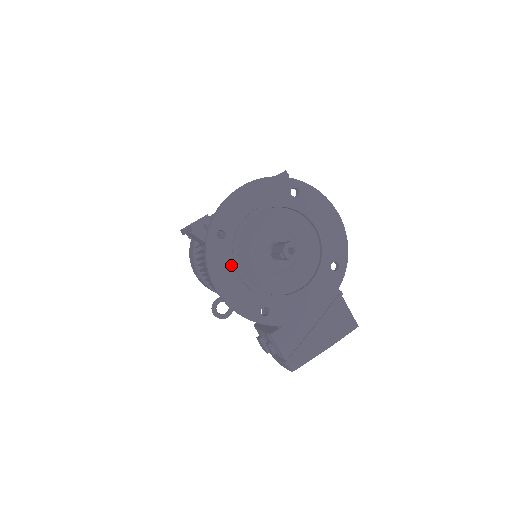
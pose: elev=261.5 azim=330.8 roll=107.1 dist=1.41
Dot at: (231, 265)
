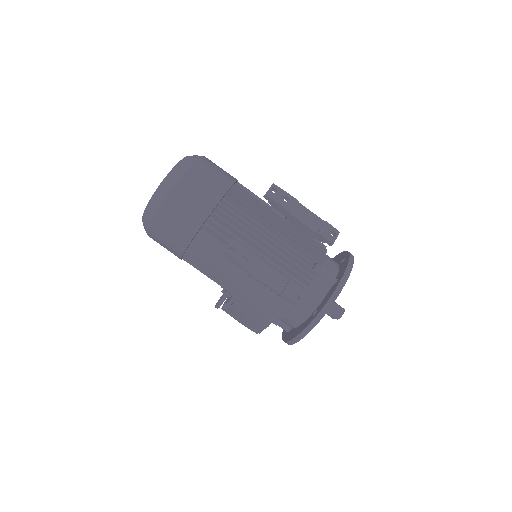
Dot at: occluded
